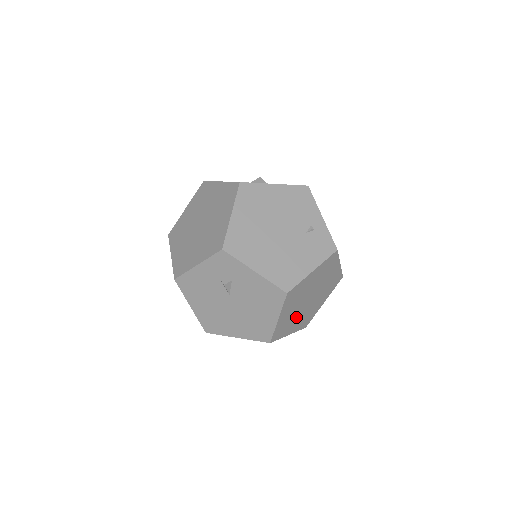
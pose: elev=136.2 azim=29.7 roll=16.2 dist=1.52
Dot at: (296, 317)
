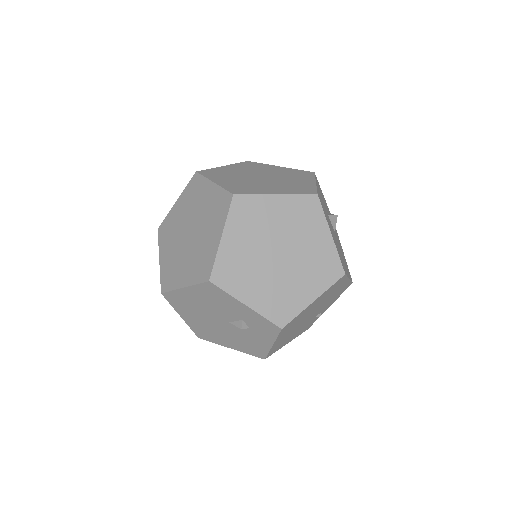
Dot at: occluded
